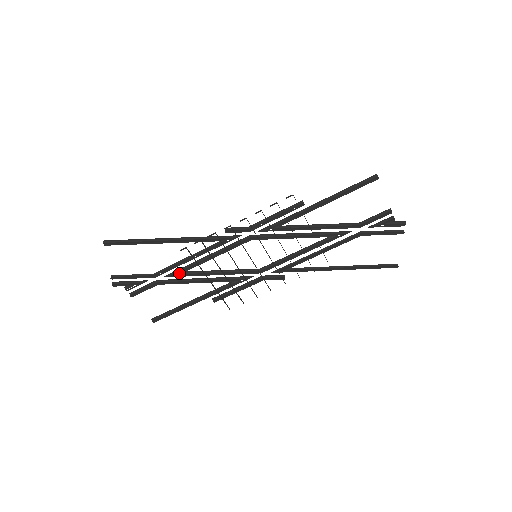
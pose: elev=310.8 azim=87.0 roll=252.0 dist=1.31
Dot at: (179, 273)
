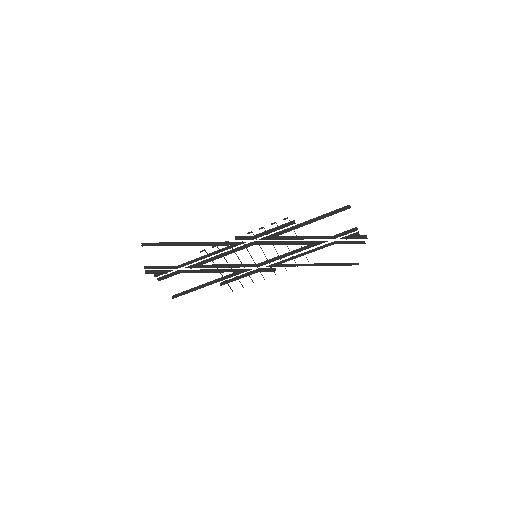
Dot at: (197, 266)
